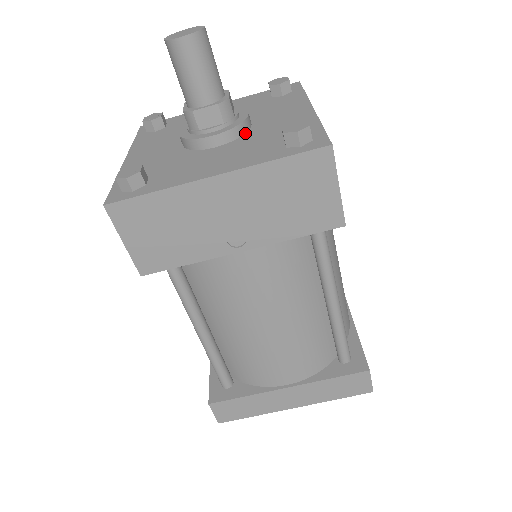
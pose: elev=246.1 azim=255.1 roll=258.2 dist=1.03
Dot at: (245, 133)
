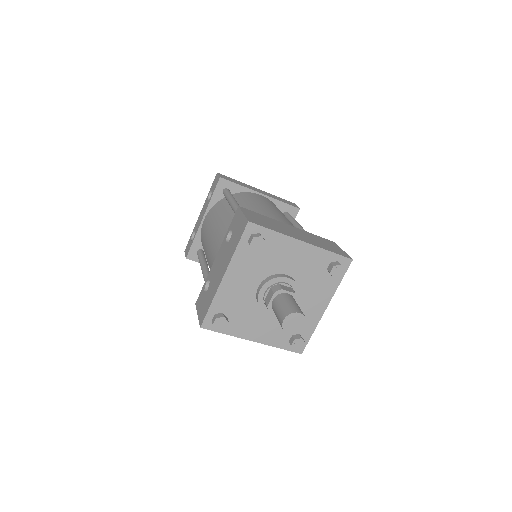
Dot at: occluded
